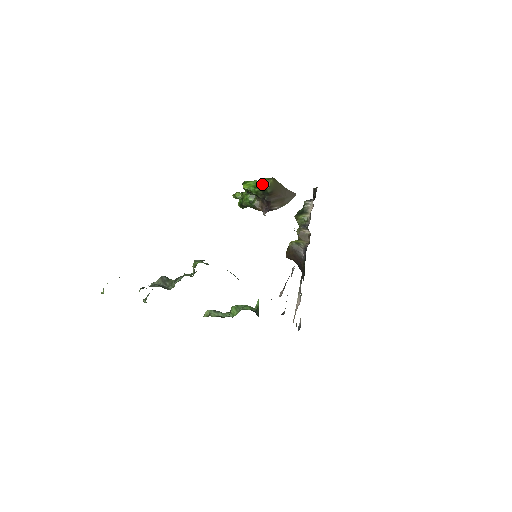
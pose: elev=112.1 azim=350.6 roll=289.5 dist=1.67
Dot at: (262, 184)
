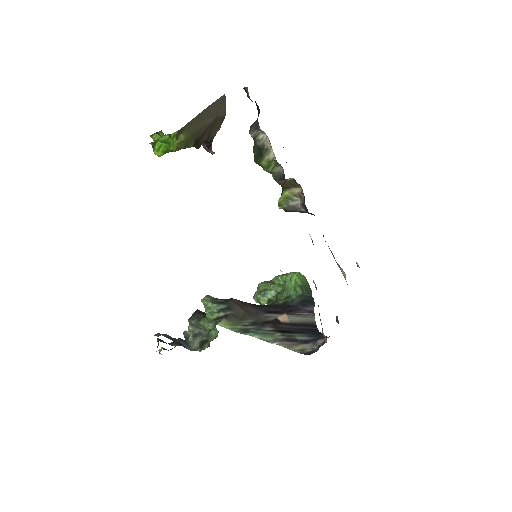
Dot at: occluded
